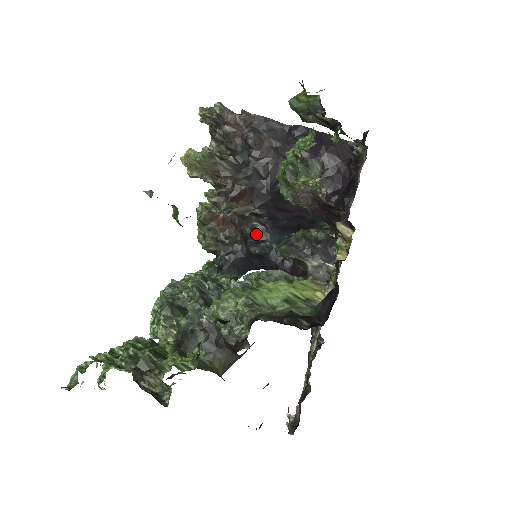
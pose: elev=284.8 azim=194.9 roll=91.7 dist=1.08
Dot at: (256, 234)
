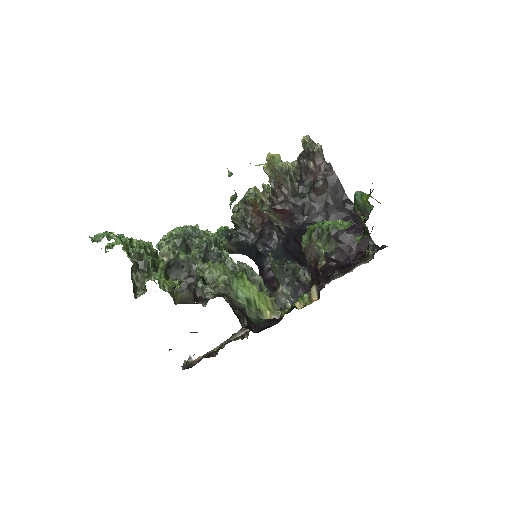
Dot at: (269, 239)
